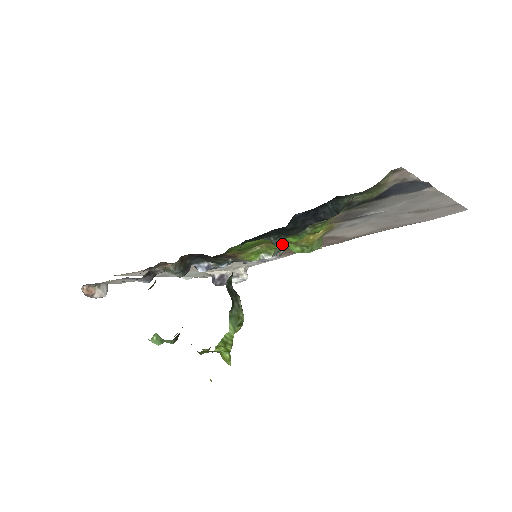
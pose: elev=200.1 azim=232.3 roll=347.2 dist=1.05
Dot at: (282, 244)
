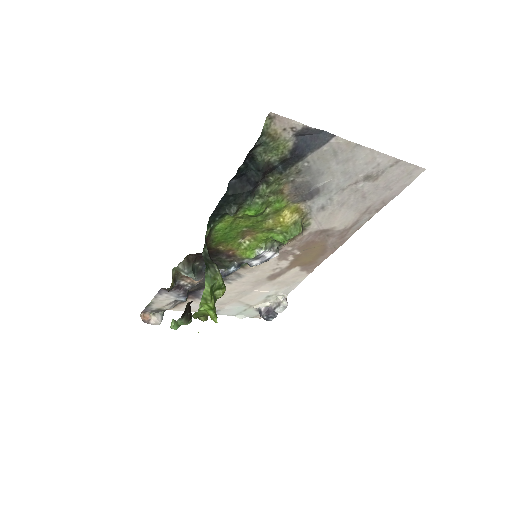
Dot at: (264, 234)
